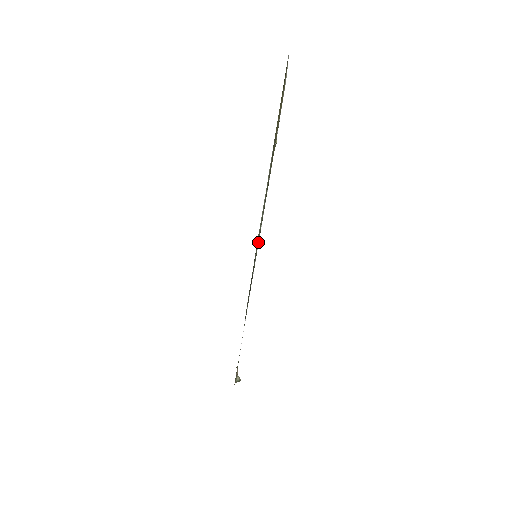
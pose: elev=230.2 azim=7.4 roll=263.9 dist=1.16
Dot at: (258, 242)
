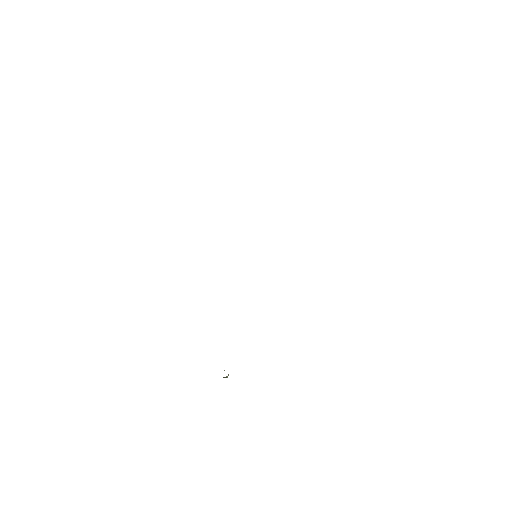
Dot at: occluded
